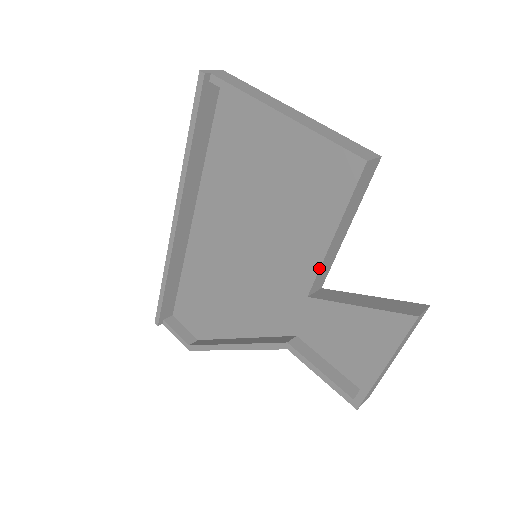
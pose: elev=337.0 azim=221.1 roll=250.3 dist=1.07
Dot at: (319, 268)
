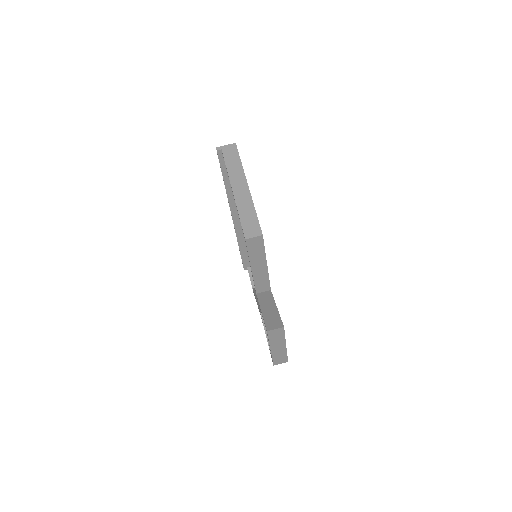
Dot at: (254, 282)
